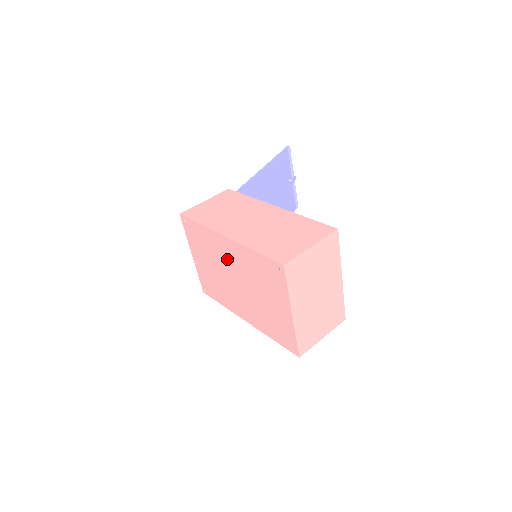
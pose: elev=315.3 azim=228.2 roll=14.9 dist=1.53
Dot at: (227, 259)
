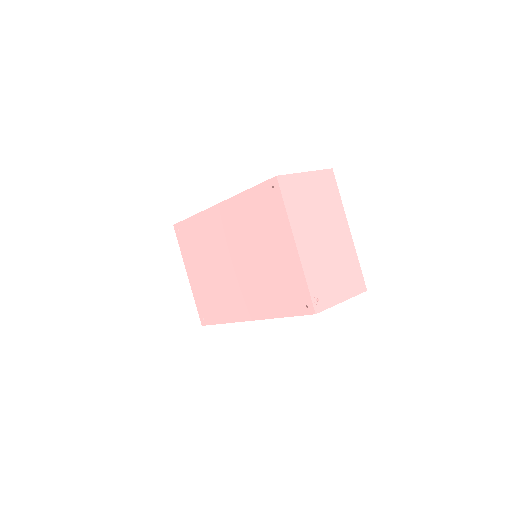
Dot at: (222, 237)
